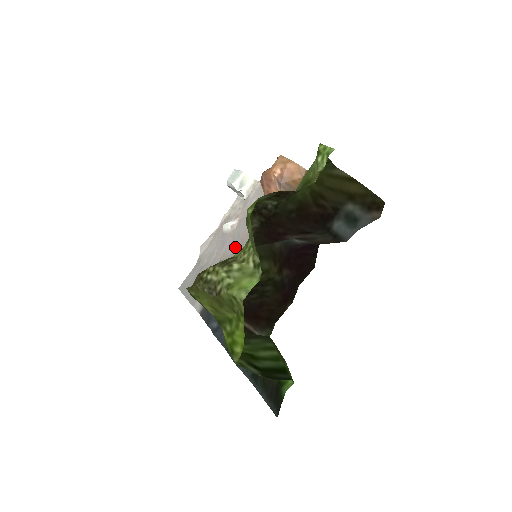
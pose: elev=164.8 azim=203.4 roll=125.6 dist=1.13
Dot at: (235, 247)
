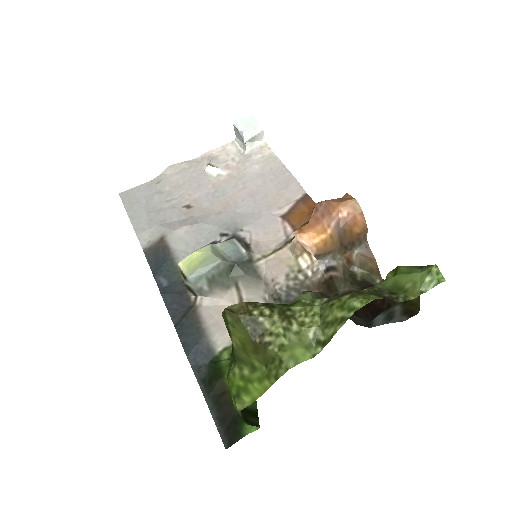
Dot at: (215, 204)
